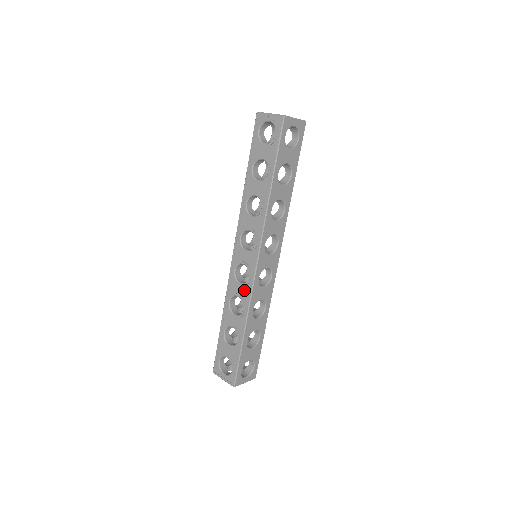
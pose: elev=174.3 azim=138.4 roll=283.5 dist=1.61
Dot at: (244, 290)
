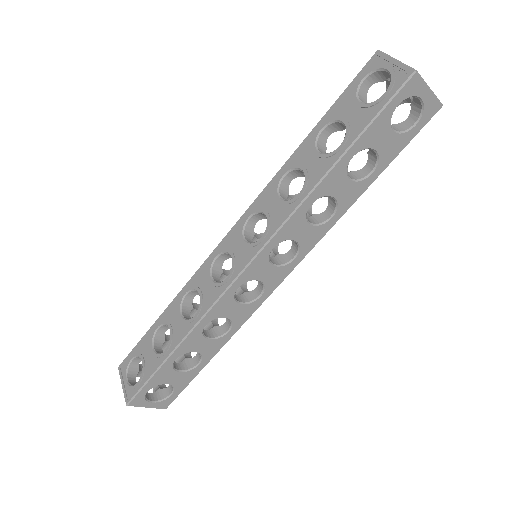
Dot at: (211, 291)
